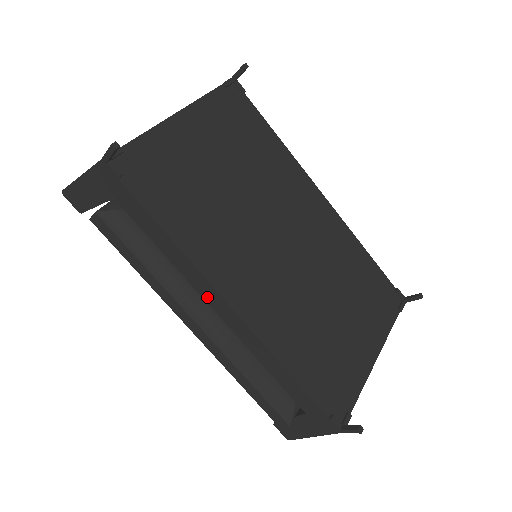
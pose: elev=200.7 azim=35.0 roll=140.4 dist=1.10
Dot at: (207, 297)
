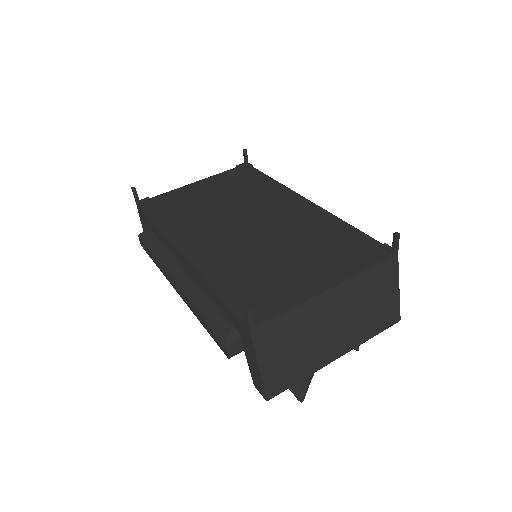
Dot at: (178, 259)
